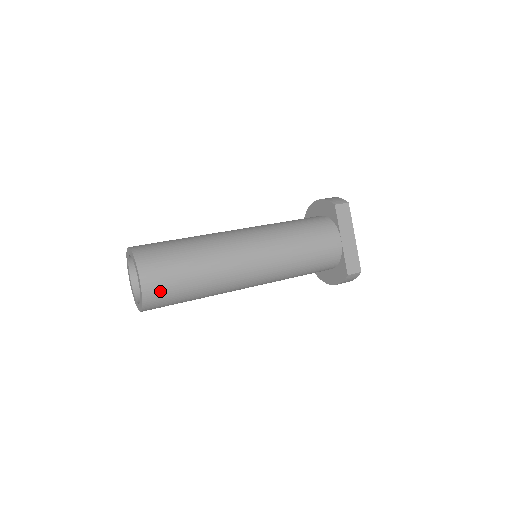
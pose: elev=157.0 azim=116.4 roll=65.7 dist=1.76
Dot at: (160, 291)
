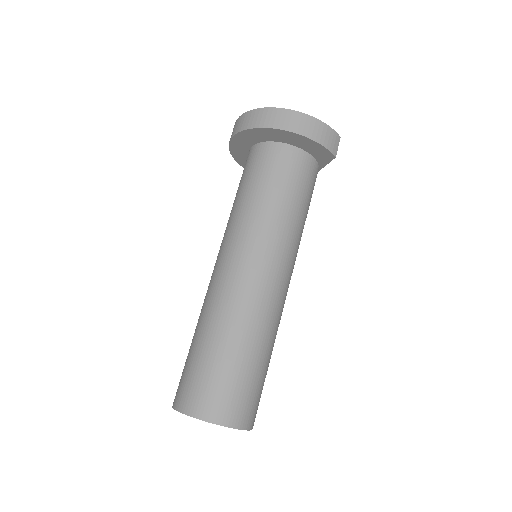
Dot at: occluded
